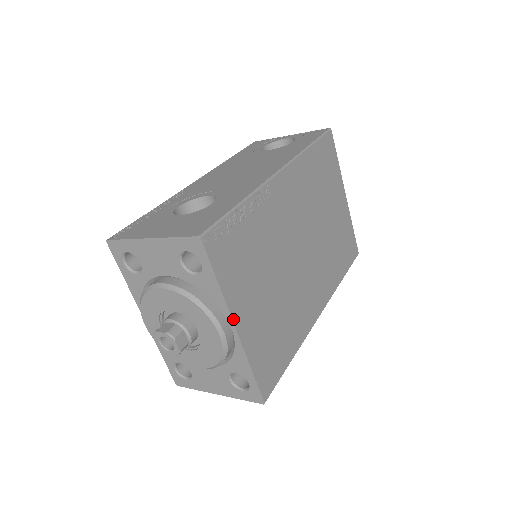
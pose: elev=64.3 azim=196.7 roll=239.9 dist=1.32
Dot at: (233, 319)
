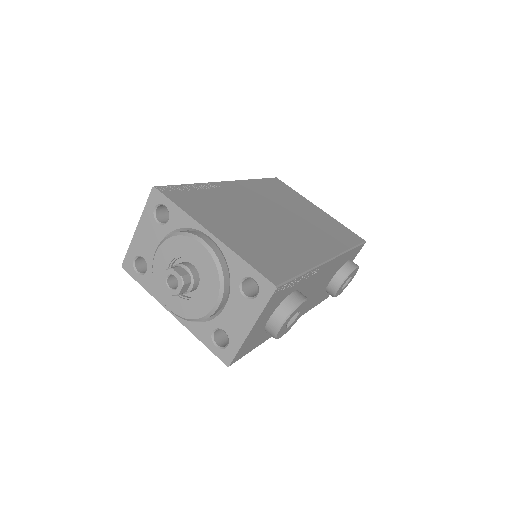
Dot at: (205, 228)
